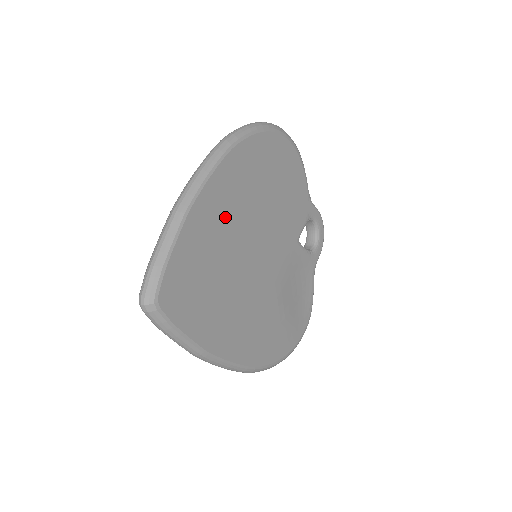
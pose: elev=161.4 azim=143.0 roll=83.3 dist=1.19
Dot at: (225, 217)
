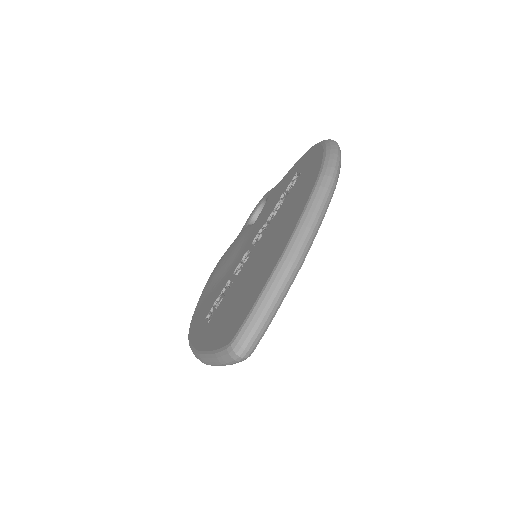
Dot at: occluded
